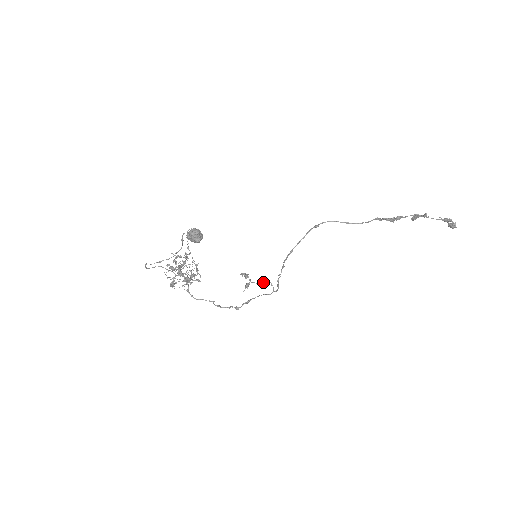
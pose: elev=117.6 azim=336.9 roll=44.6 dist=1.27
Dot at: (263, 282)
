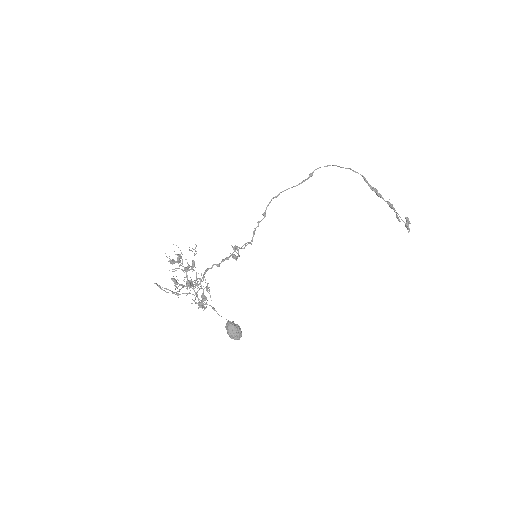
Dot at: occluded
